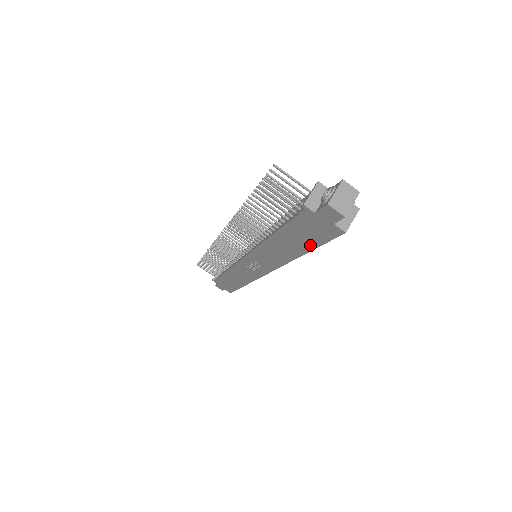
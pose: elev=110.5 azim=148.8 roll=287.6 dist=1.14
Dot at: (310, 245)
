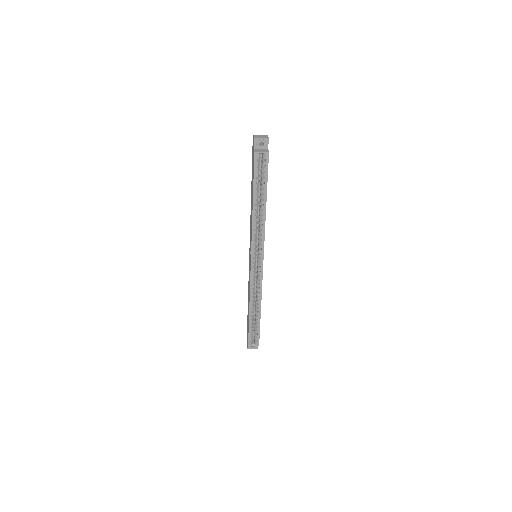
Dot at: (253, 185)
